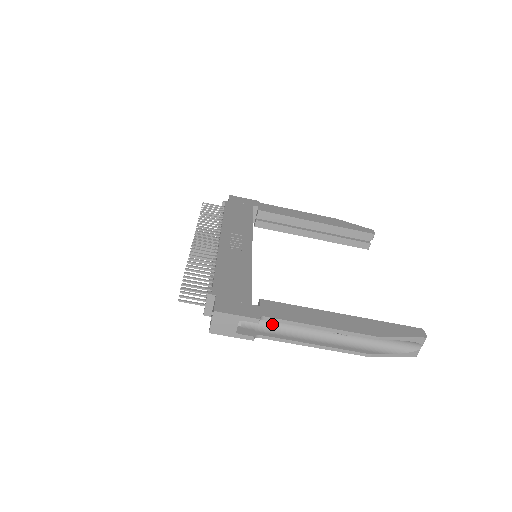
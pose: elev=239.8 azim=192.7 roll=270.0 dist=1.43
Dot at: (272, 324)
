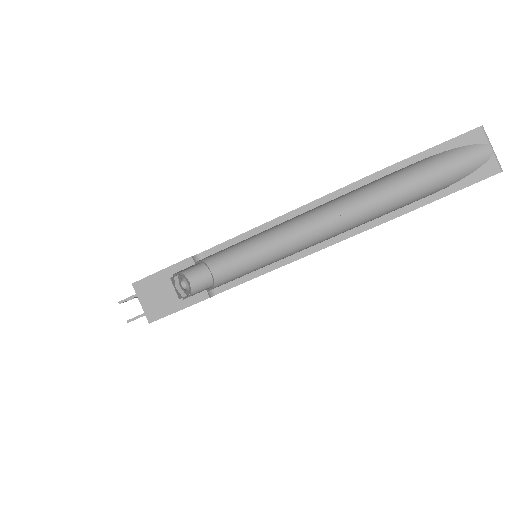
Dot at: (236, 268)
